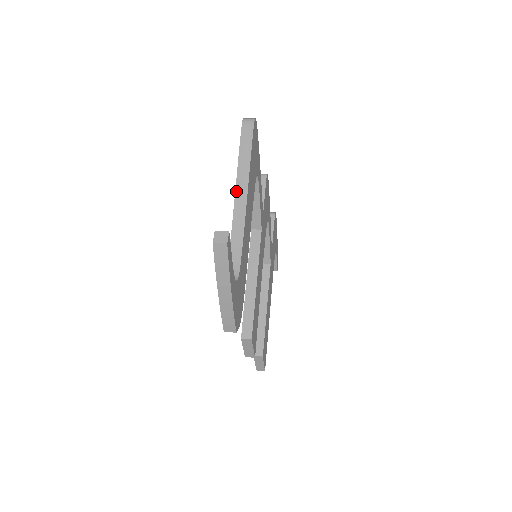
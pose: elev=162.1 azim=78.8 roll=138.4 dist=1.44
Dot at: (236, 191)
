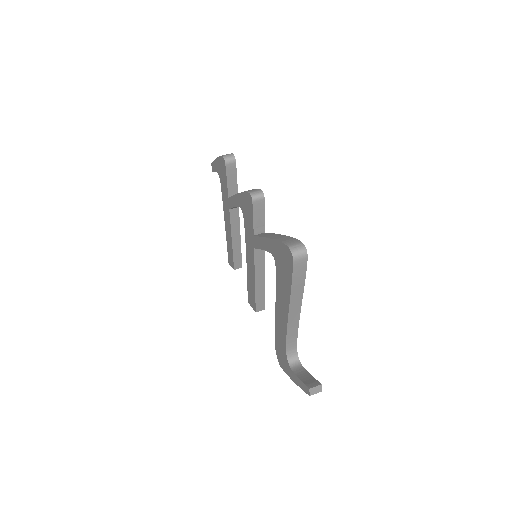
Dot at: (290, 310)
